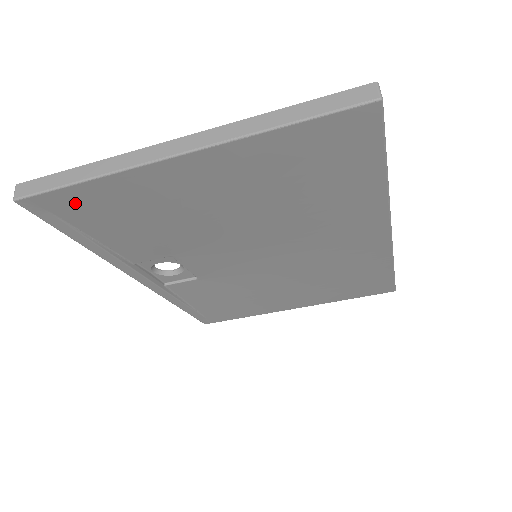
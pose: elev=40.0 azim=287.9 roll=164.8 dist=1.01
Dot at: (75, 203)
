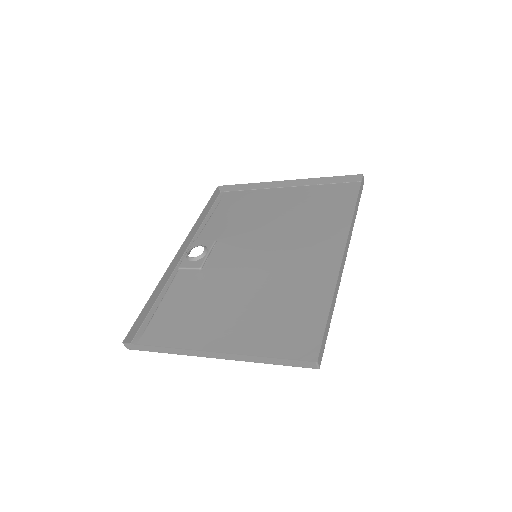
Dot at: (157, 338)
